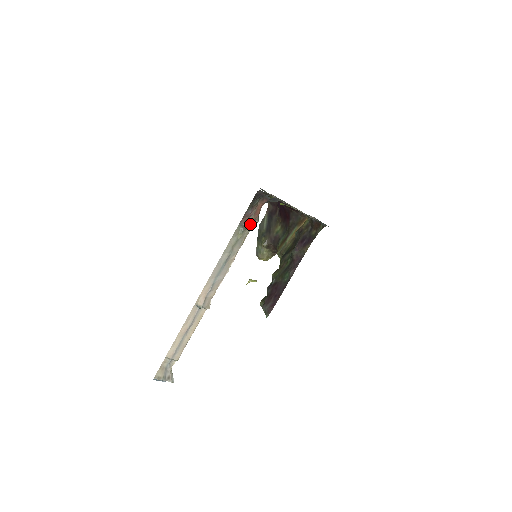
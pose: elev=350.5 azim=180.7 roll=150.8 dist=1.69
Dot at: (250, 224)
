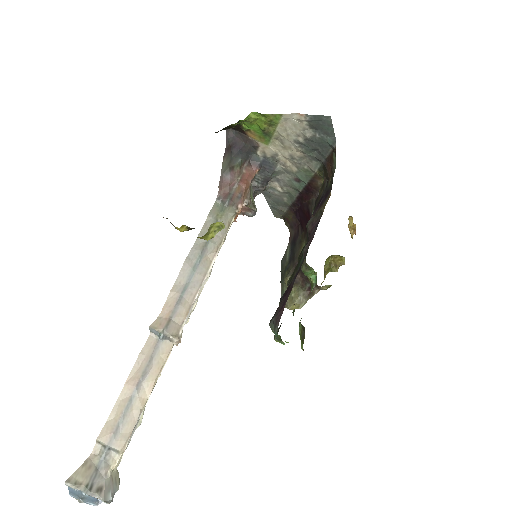
Dot at: (234, 199)
